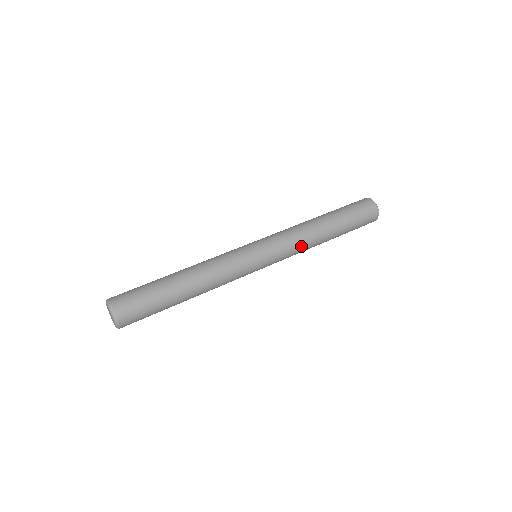
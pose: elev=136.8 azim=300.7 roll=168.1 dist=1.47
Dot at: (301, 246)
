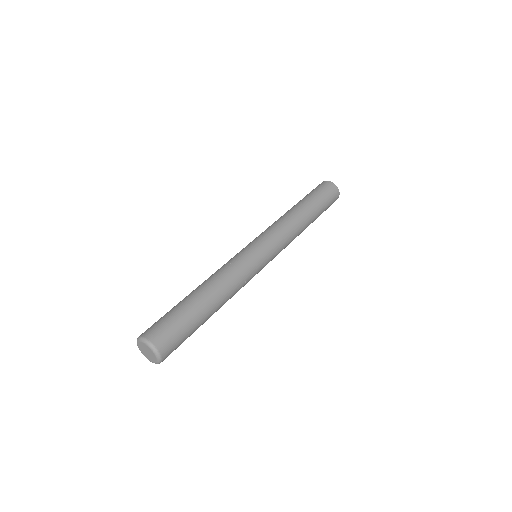
Dot at: occluded
